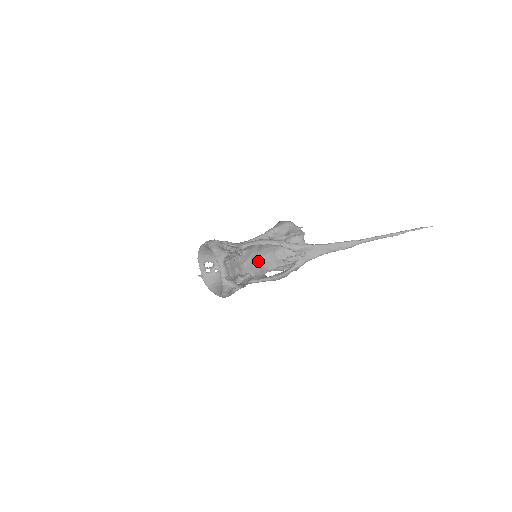
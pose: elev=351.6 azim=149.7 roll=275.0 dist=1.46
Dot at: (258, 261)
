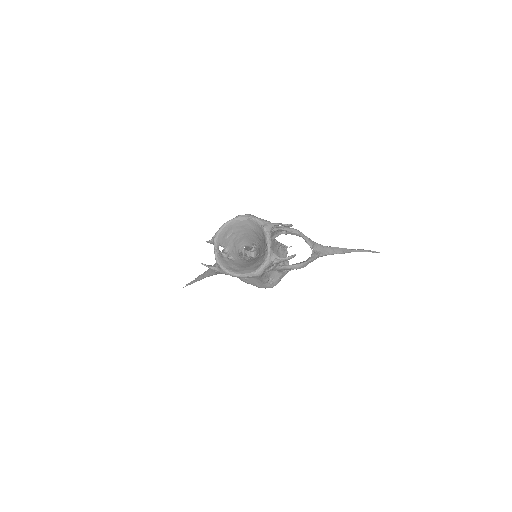
Dot at: occluded
